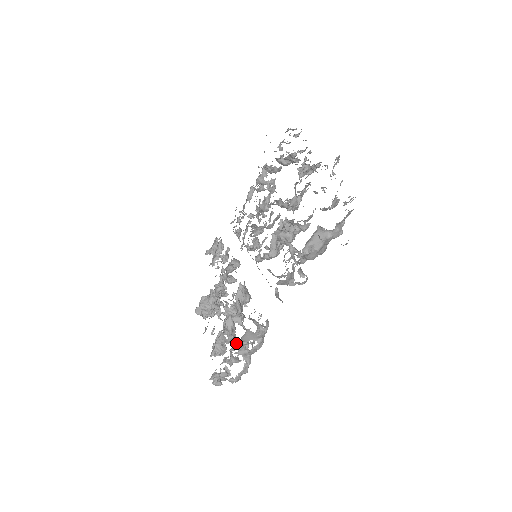
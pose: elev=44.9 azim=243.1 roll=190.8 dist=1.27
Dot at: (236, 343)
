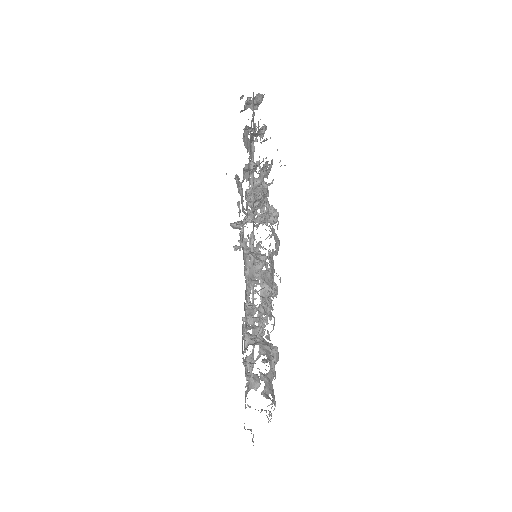
Dot at: occluded
